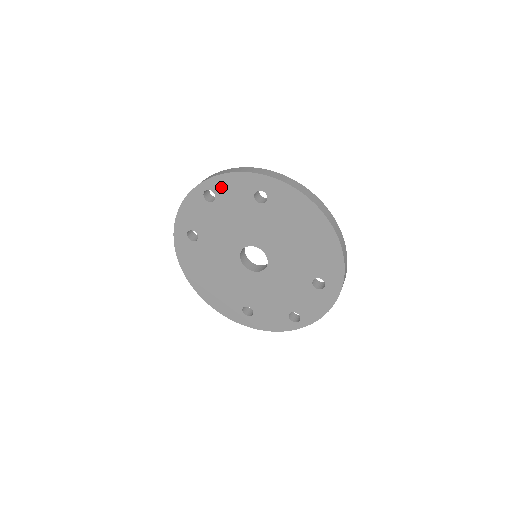
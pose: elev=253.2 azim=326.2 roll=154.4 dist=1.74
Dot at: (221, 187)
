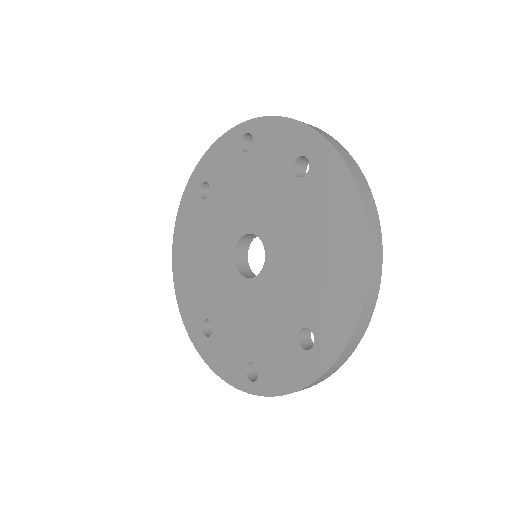
Dot at: (265, 134)
